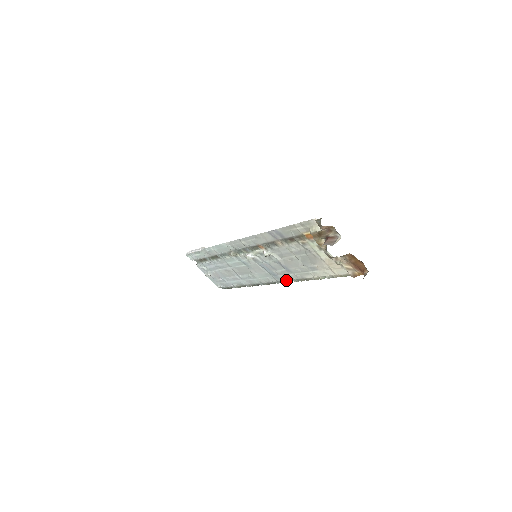
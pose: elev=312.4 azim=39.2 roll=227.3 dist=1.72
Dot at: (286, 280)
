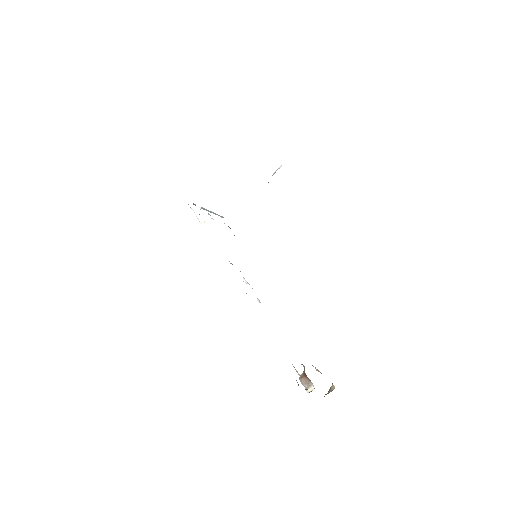
Dot at: occluded
